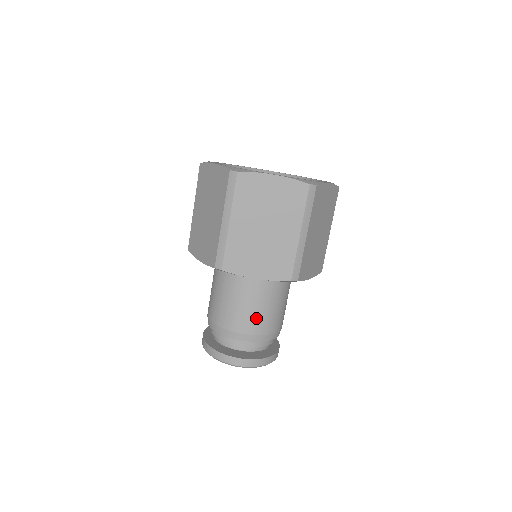
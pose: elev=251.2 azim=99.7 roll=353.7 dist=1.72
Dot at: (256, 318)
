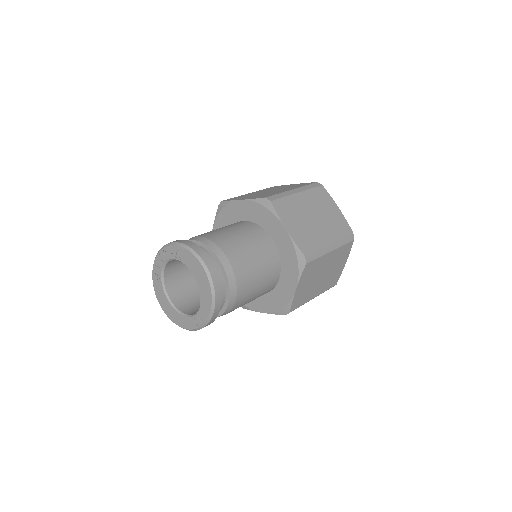
Dot at: (245, 261)
